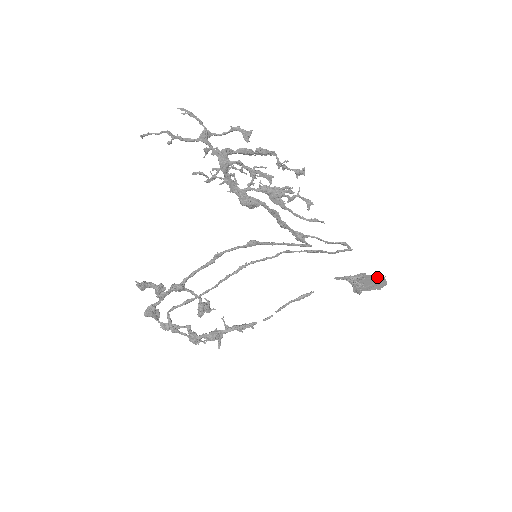
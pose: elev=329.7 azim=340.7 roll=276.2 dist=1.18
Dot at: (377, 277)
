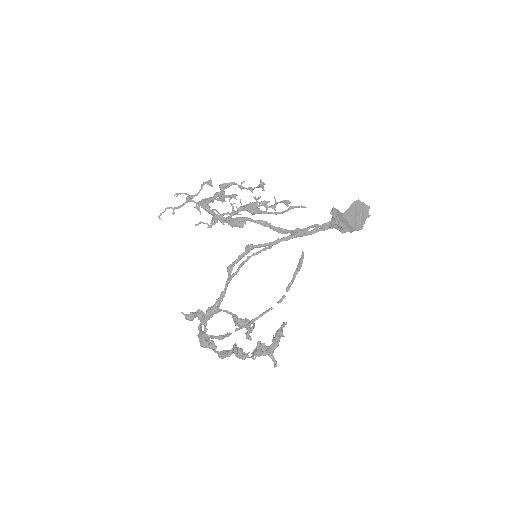
Dot at: (351, 205)
